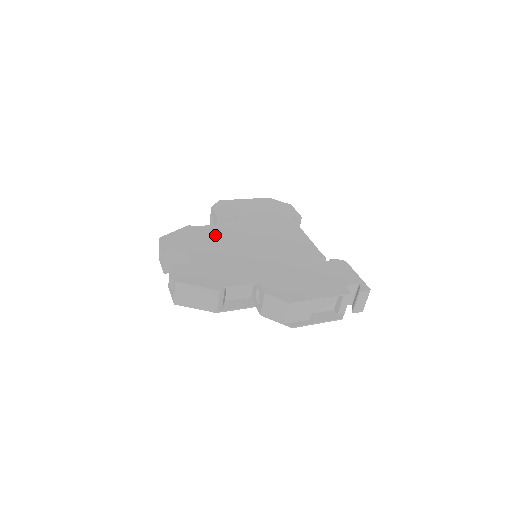
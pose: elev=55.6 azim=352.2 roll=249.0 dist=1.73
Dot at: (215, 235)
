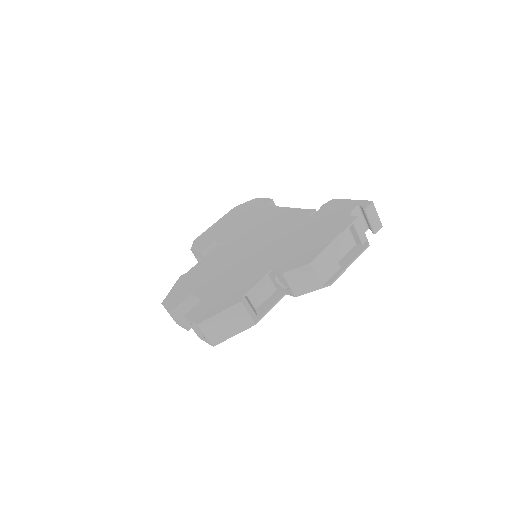
Dot at: (208, 266)
